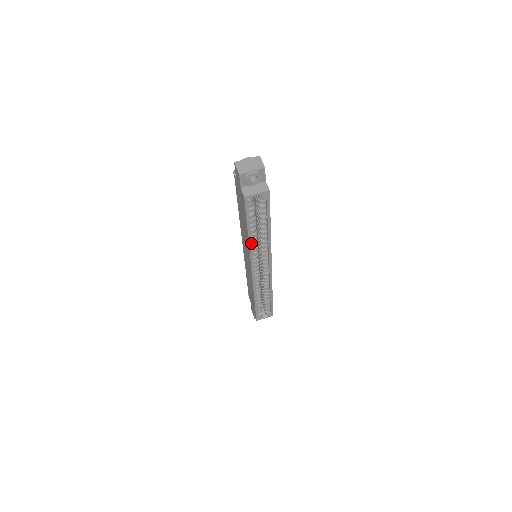
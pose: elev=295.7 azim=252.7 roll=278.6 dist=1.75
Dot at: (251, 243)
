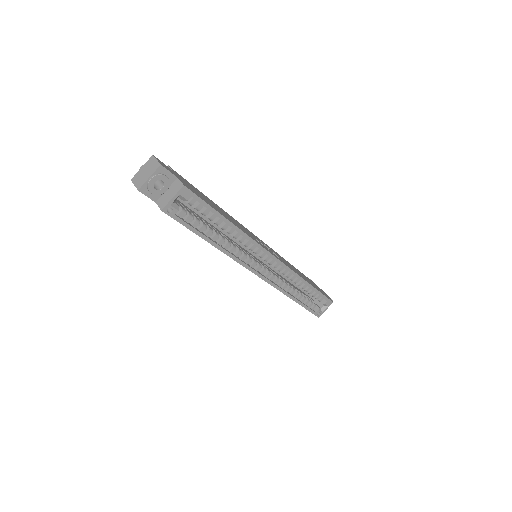
Dot at: (224, 250)
